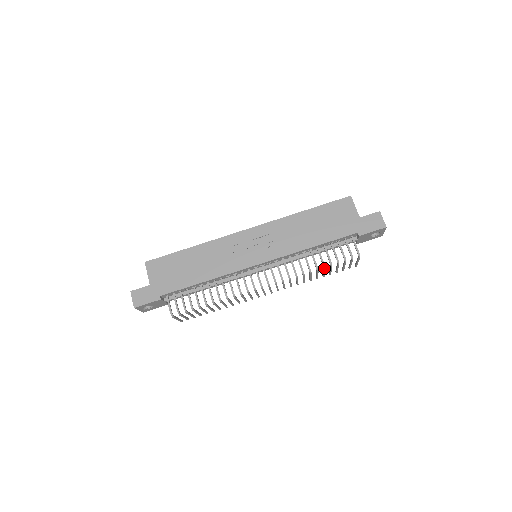
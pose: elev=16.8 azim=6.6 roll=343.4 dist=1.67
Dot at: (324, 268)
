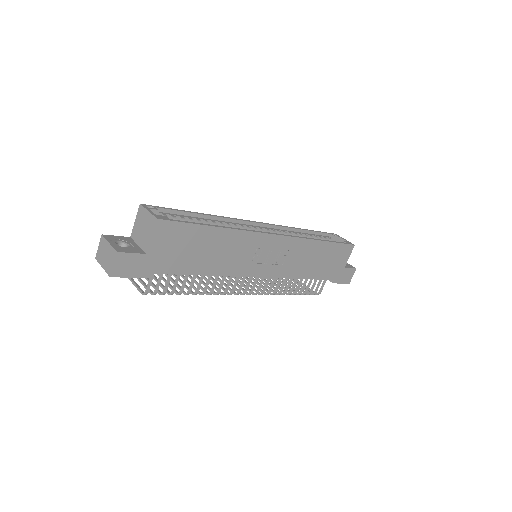
Dot at: occluded
